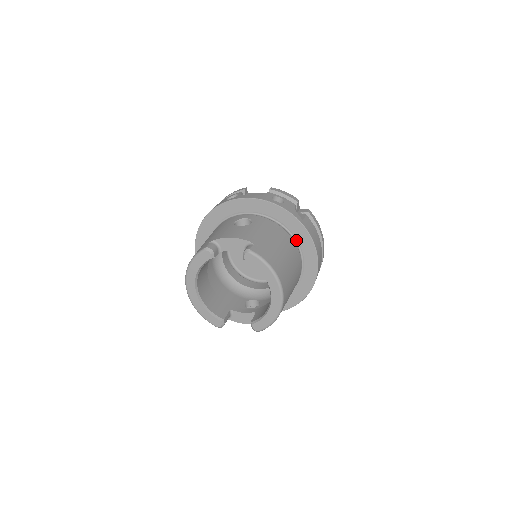
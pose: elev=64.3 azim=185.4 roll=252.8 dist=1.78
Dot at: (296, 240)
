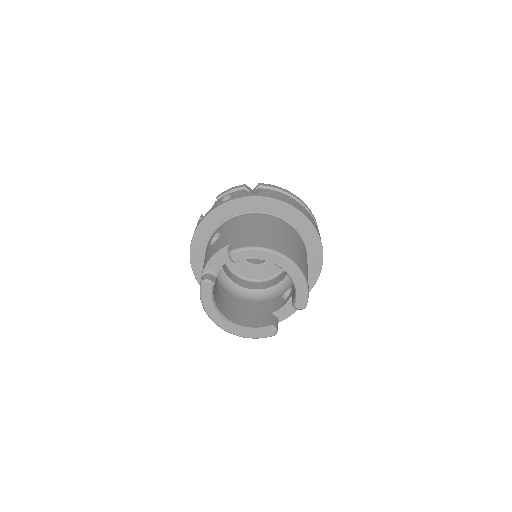
Dot at: (268, 213)
